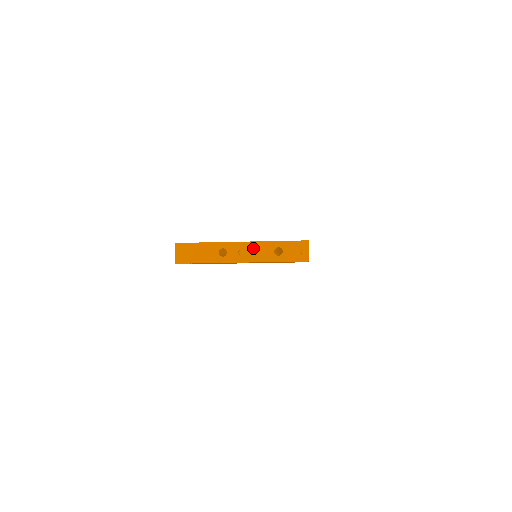
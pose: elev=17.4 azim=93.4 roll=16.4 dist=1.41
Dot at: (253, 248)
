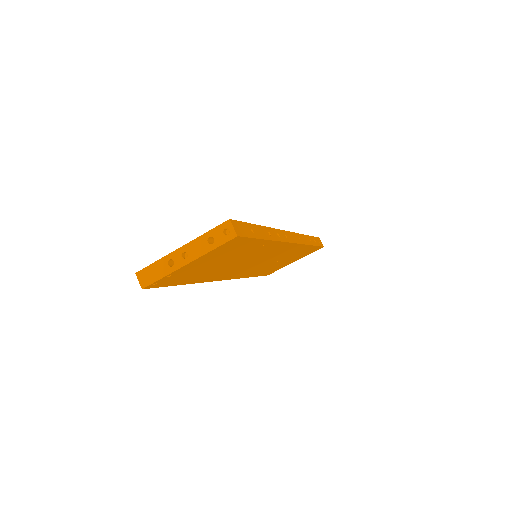
Dot at: (191, 248)
